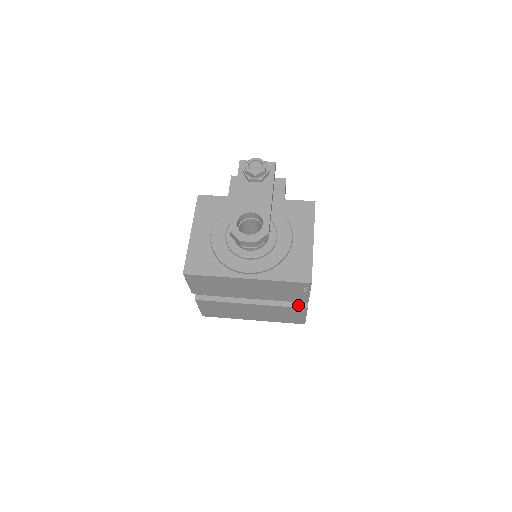
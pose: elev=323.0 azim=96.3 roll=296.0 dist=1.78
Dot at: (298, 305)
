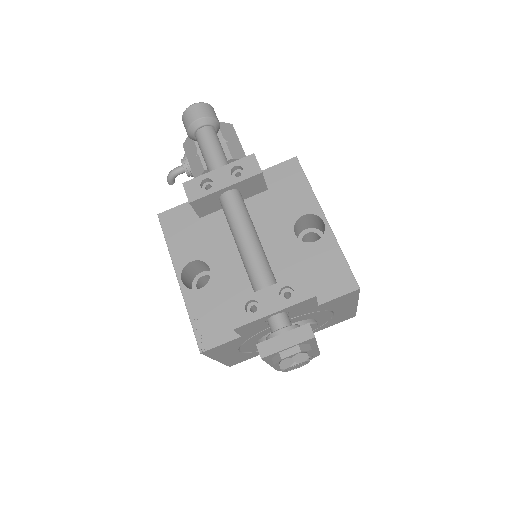
Dot at: occluded
